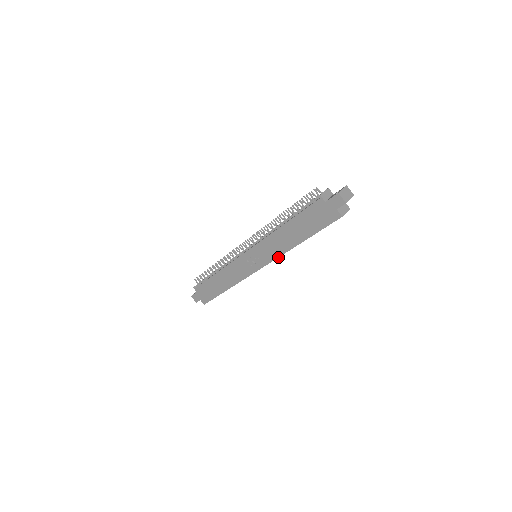
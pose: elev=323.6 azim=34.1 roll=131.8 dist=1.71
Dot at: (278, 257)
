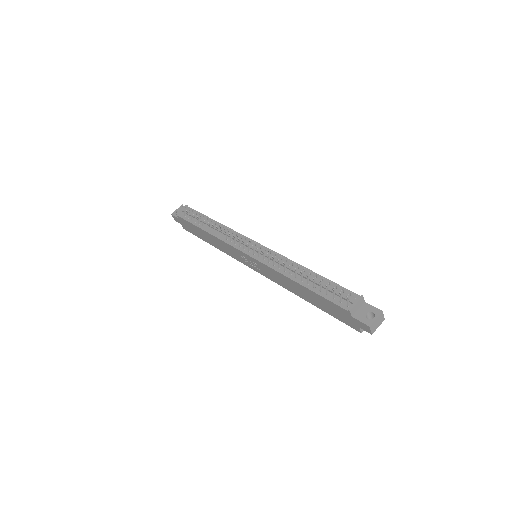
Dot at: occluded
